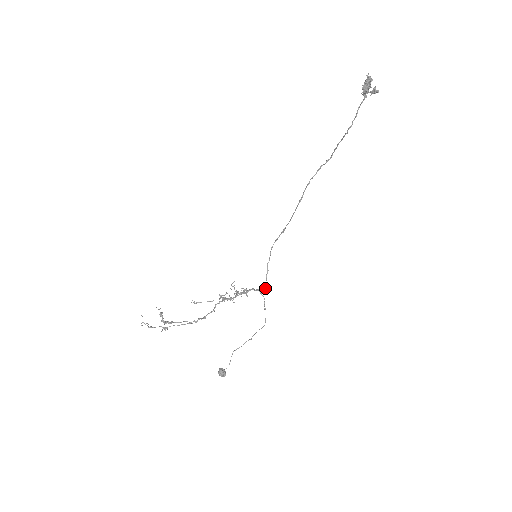
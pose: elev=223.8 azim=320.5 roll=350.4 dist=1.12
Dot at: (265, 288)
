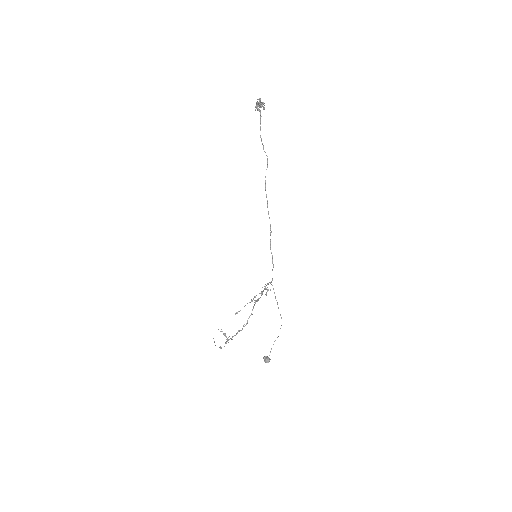
Dot at: (272, 278)
